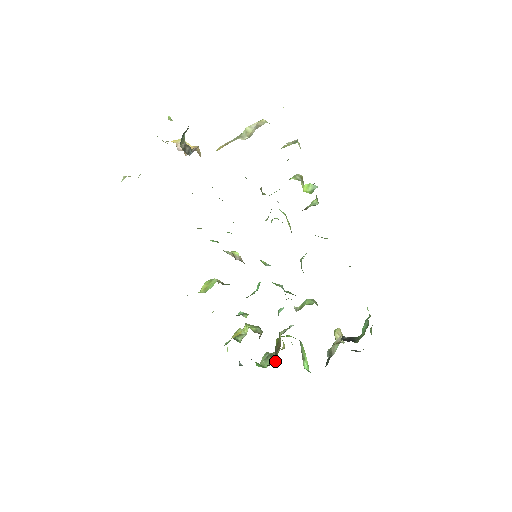
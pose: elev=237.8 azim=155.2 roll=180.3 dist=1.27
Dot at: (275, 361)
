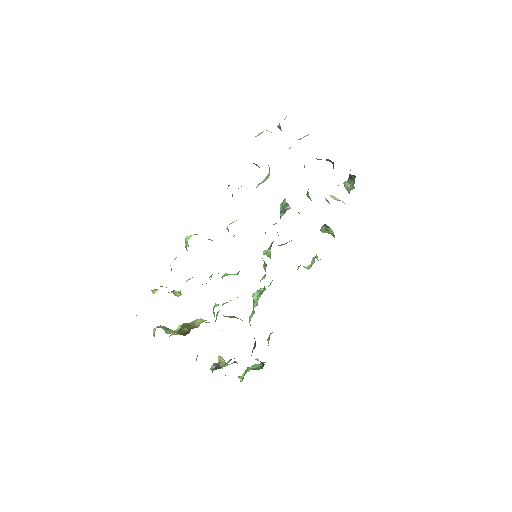
Dot at: (183, 334)
